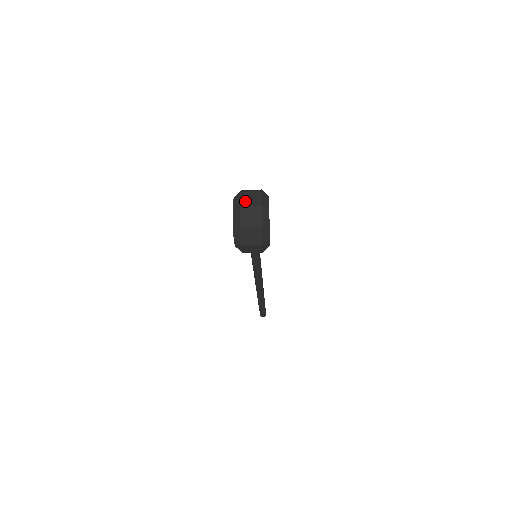
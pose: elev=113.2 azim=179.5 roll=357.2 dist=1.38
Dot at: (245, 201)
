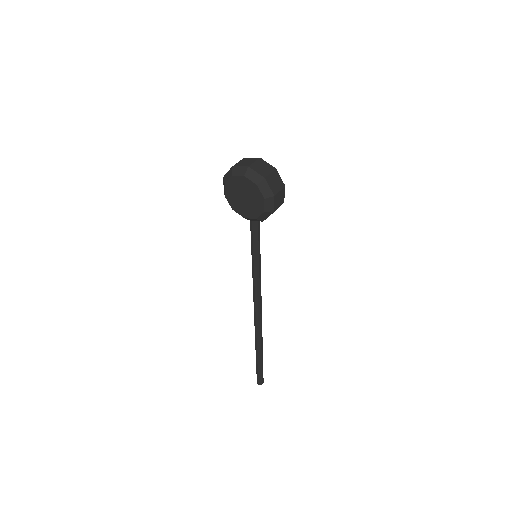
Dot at: (245, 164)
